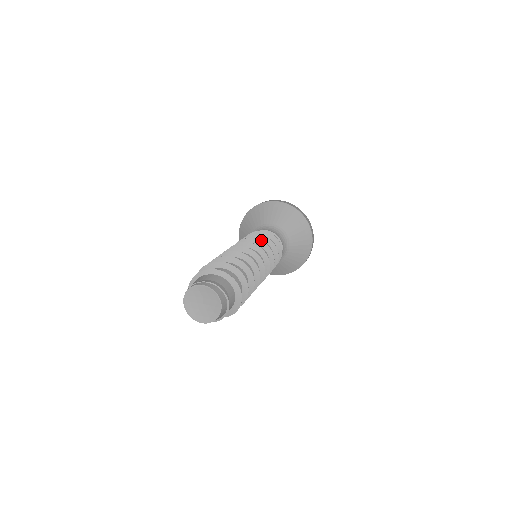
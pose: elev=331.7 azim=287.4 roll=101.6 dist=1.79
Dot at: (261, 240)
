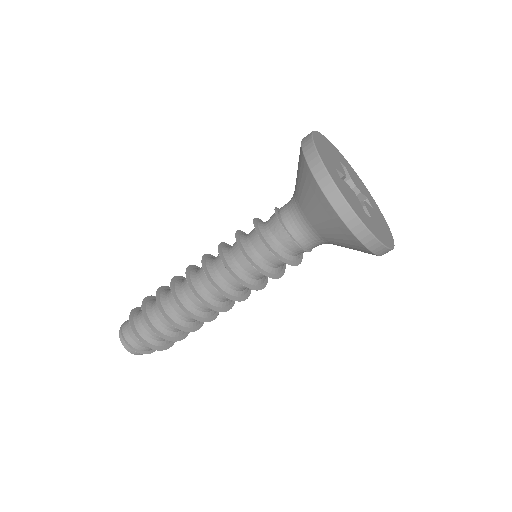
Dot at: (243, 252)
